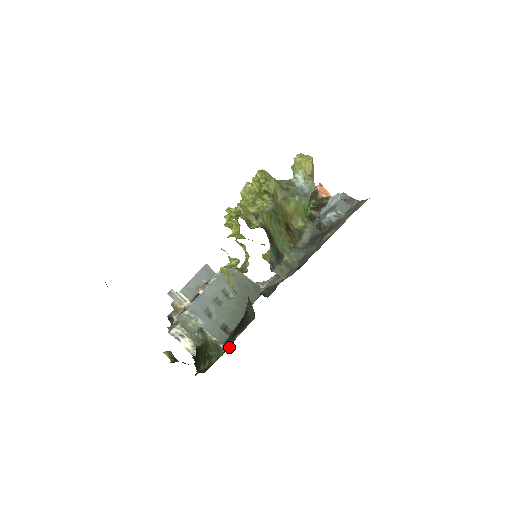
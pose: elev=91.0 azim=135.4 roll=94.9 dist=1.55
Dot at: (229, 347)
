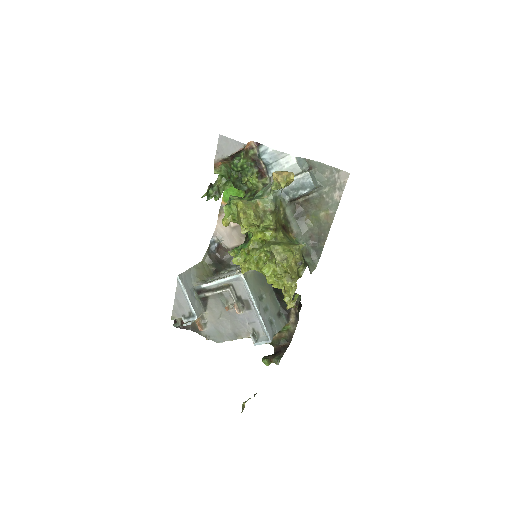
Dot at: (296, 322)
